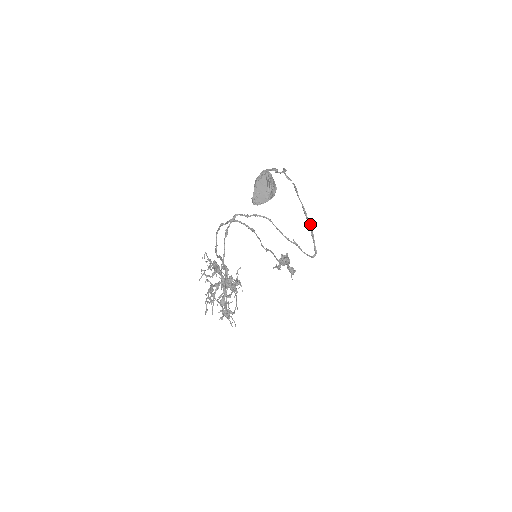
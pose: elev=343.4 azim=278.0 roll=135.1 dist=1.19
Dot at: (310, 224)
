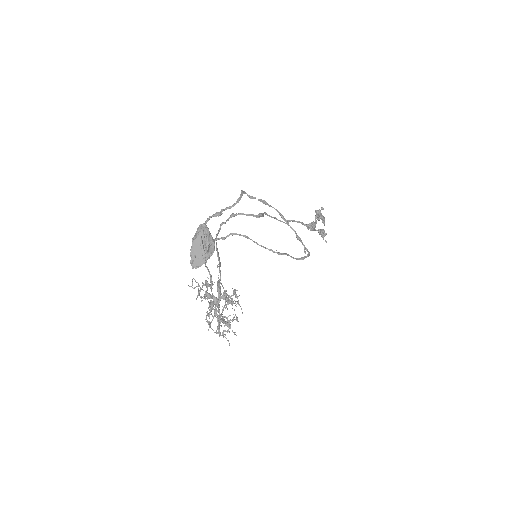
Dot at: (293, 230)
